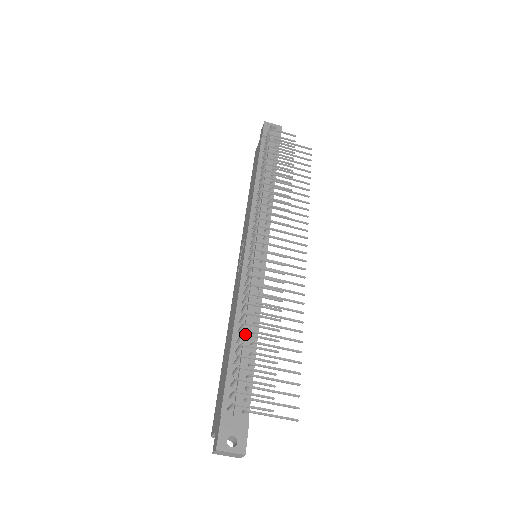
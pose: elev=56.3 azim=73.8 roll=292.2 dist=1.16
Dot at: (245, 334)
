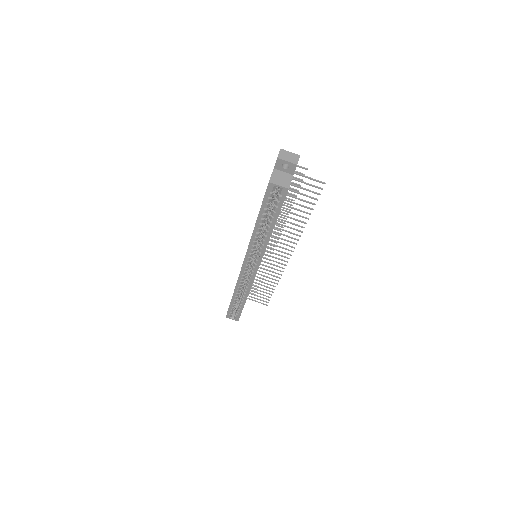
Dot at: occluded
